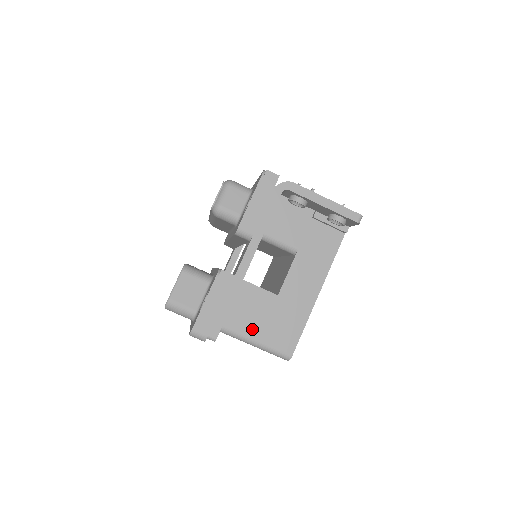
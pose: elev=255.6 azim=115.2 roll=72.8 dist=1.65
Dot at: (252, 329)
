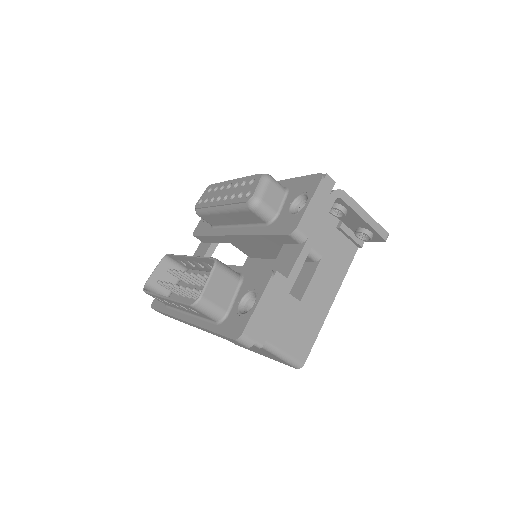
Dot at: (275, 335)
